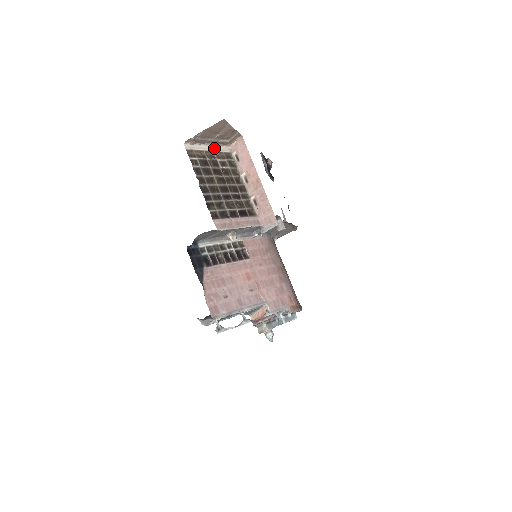
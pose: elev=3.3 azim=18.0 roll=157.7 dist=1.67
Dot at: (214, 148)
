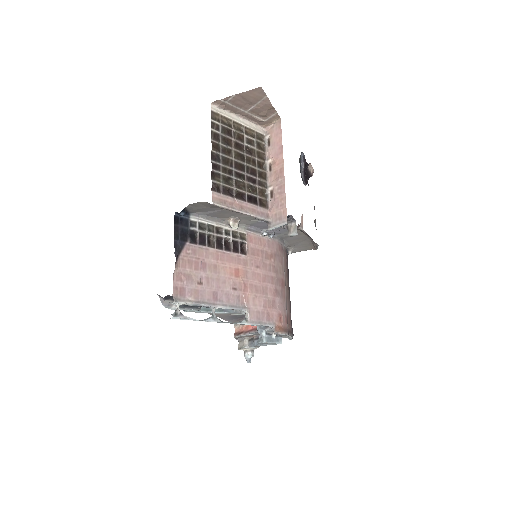
Dot at: (246, 123)
